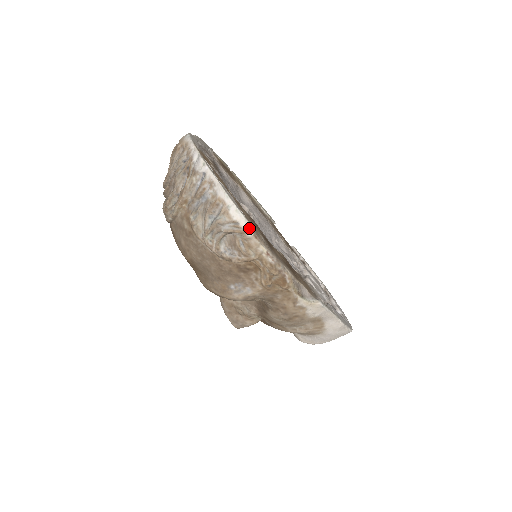
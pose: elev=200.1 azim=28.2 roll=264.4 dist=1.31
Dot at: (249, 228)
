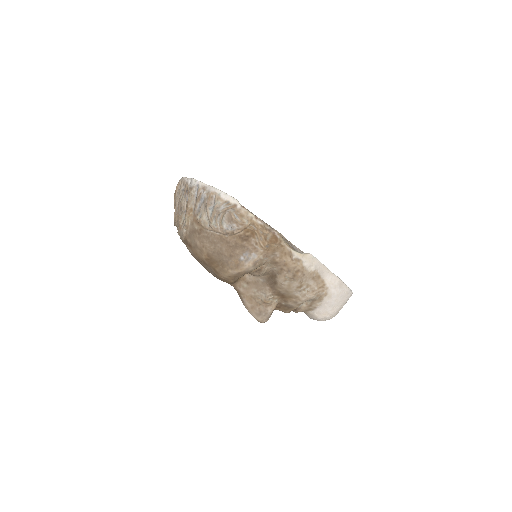
Dot at: (237, 202)
